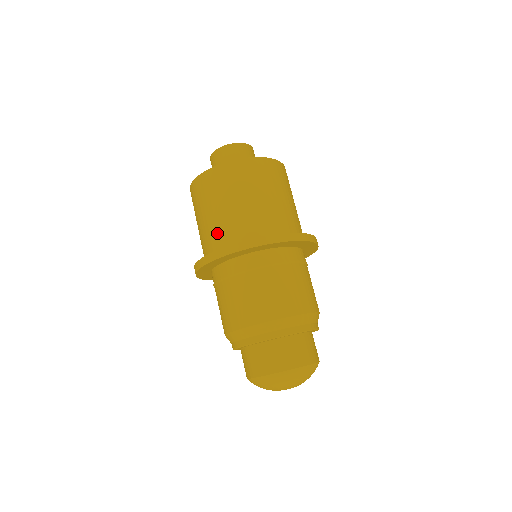
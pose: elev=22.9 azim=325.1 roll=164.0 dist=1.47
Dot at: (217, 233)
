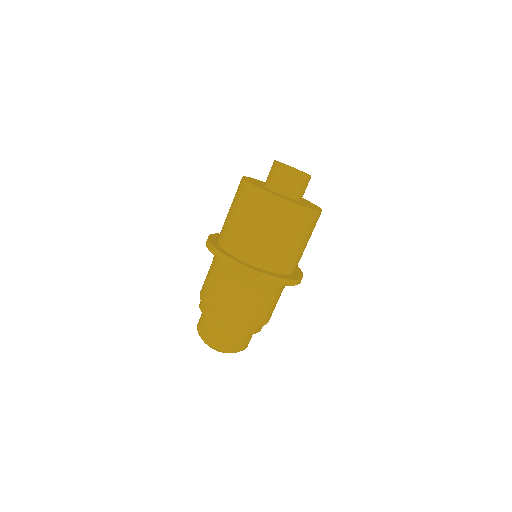
Dot at: (224, 229)
